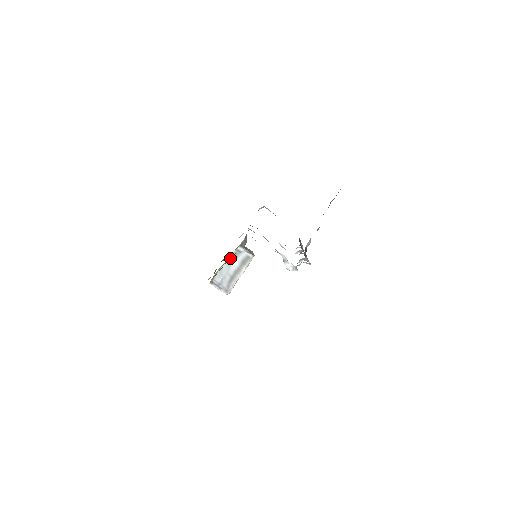
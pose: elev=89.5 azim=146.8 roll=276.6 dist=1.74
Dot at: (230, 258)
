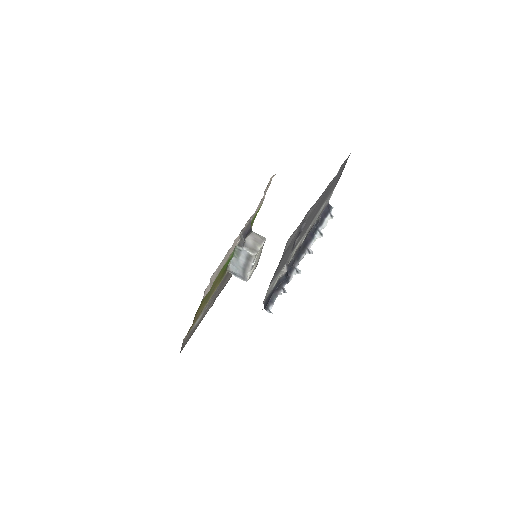
Dot at: (235, 254)
